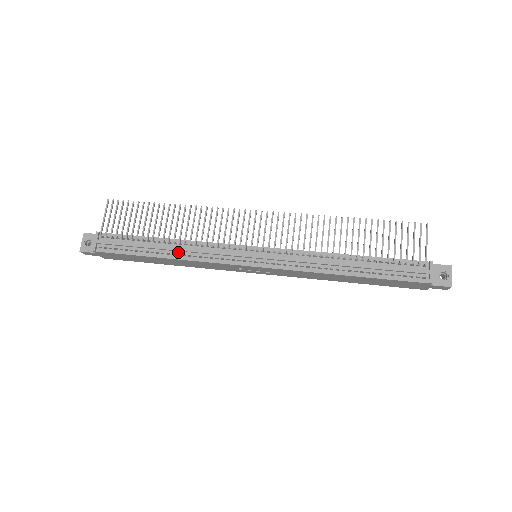
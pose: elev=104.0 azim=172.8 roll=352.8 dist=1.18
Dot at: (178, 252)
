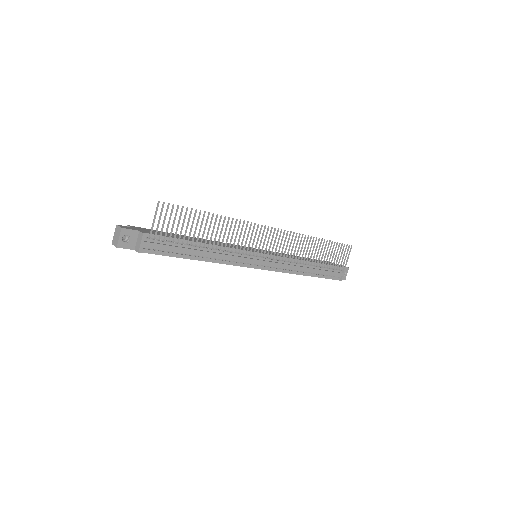
Dot at: (211, 256)
